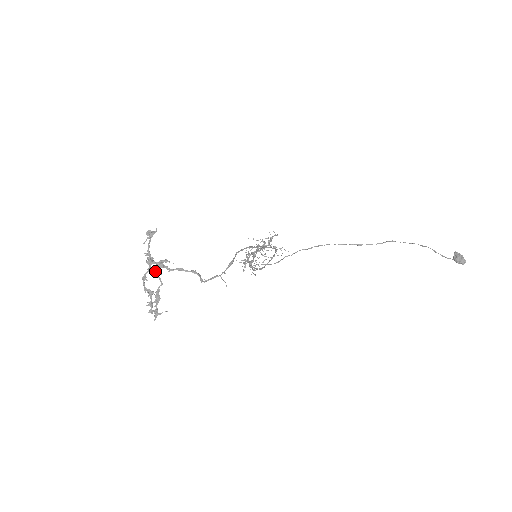
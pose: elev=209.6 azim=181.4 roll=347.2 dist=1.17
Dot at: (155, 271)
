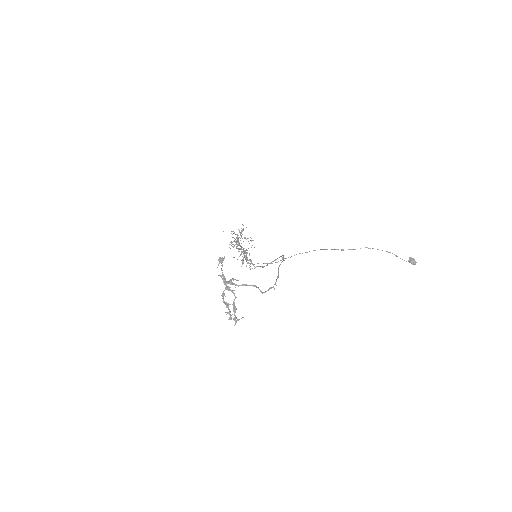
Dot at: (230, 289)
